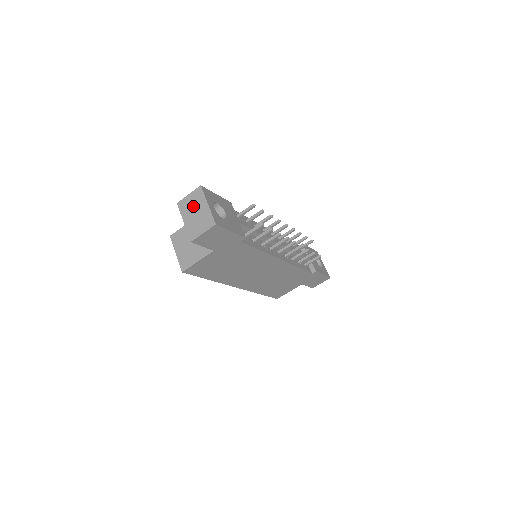
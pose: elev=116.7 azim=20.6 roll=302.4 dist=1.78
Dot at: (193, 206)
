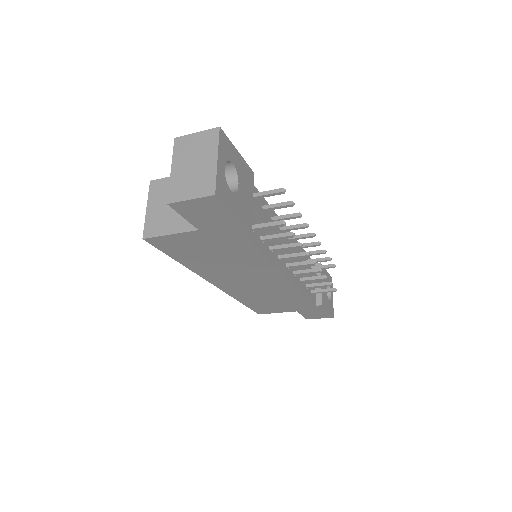
Dot at: (195, 152)
